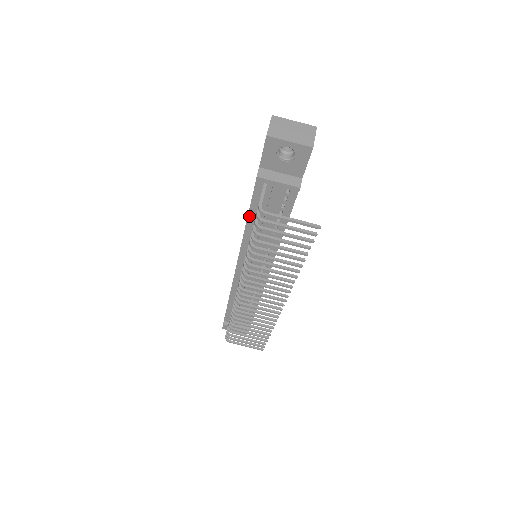
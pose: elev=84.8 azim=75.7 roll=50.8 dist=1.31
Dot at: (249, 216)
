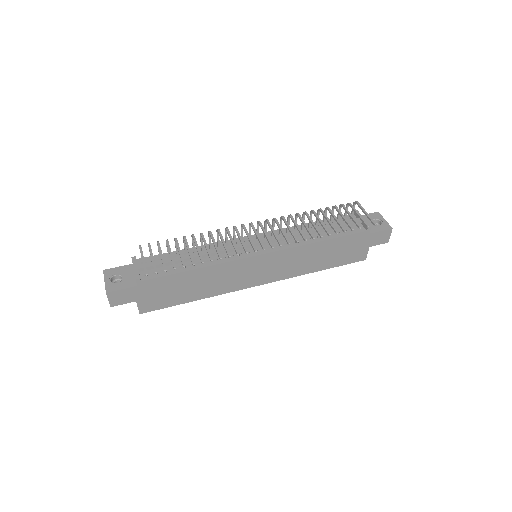
Dot at: occluded
